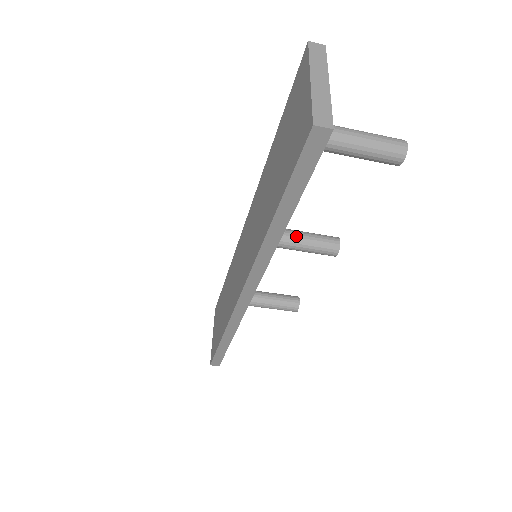
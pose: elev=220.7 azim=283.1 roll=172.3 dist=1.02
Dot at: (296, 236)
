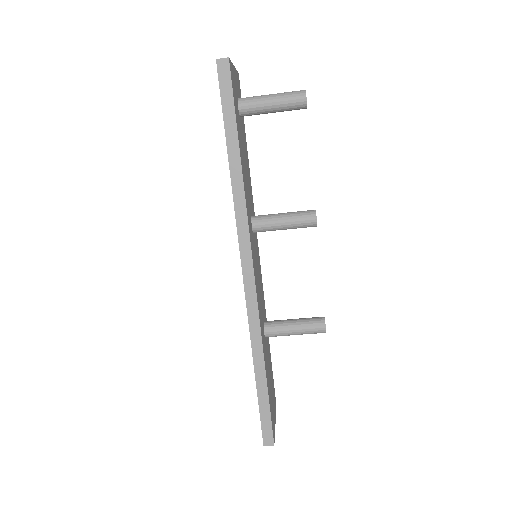
Dot at: (276, 214)
